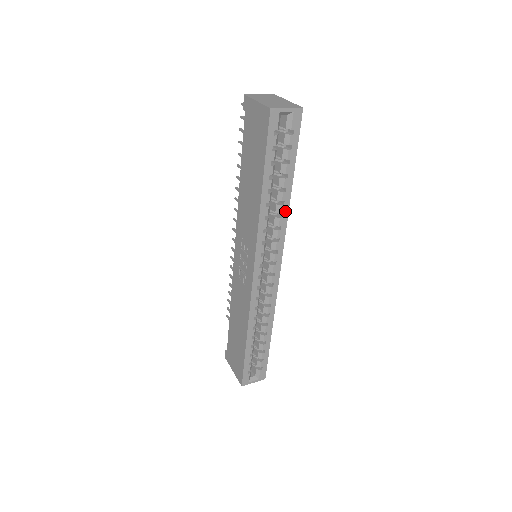
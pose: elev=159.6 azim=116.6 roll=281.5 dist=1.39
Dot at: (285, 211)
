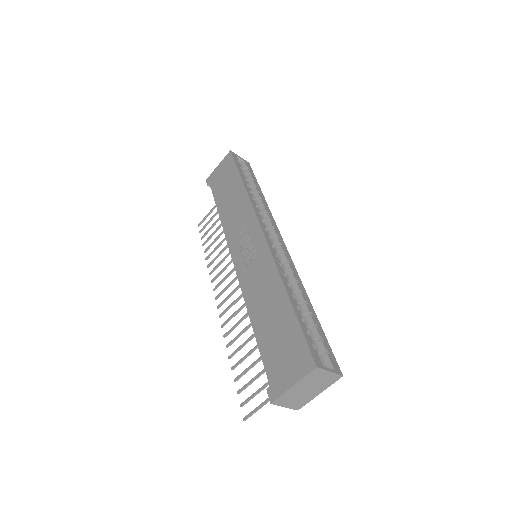
Dot at: (265, 205)
